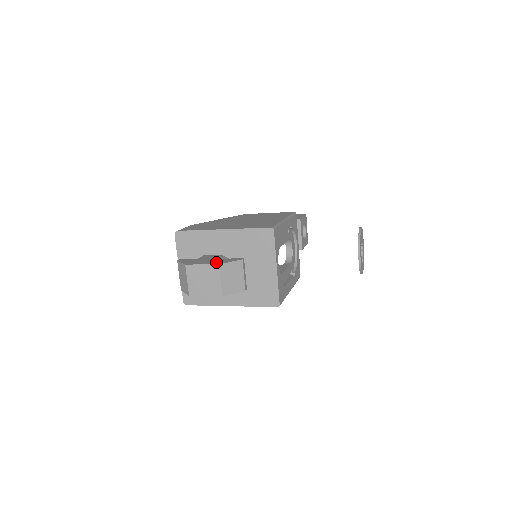
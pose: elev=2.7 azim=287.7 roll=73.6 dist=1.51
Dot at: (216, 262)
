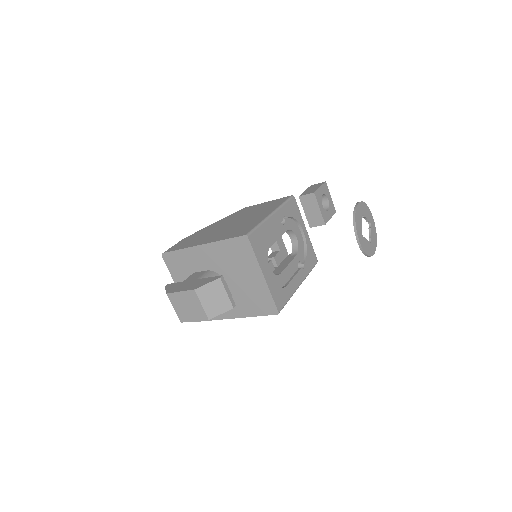
Dot at: (194, 286)
